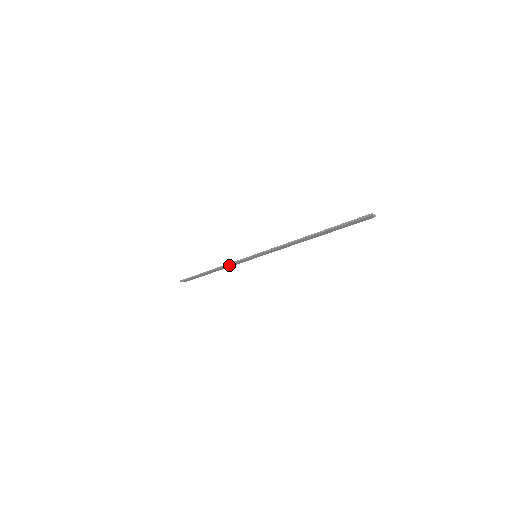
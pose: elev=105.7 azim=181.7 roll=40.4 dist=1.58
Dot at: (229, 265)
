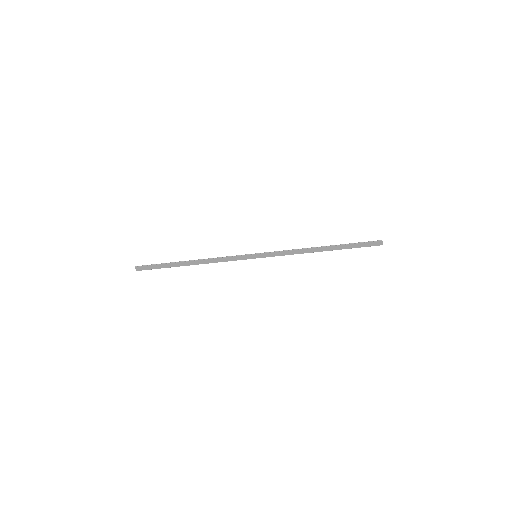
Dot at: (219, 259)
